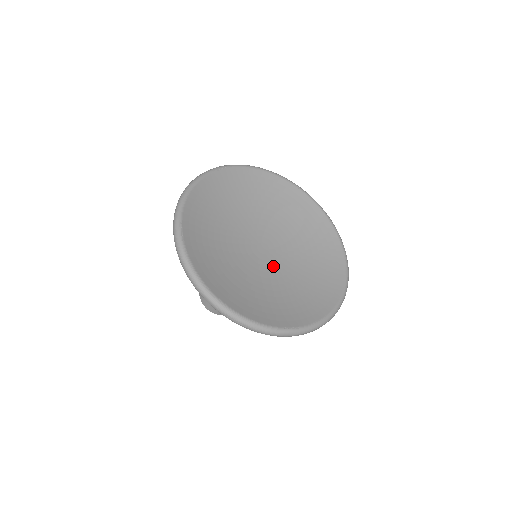
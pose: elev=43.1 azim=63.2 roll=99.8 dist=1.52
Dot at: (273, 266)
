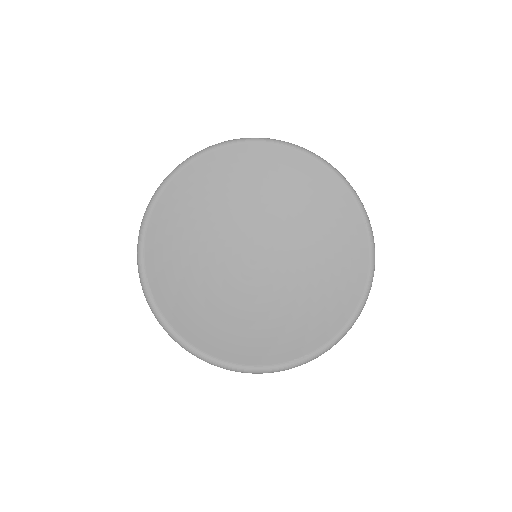
Dot at: (273, 274)
